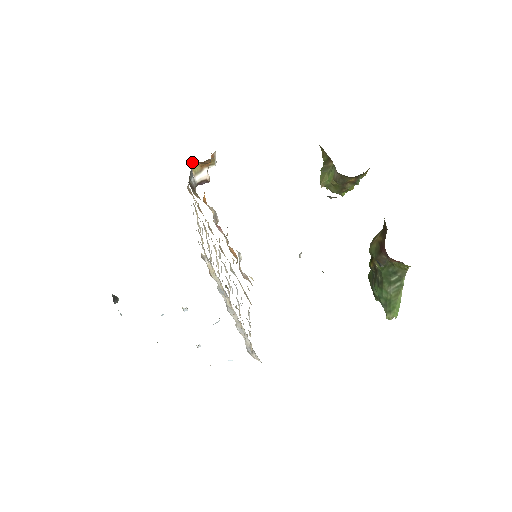
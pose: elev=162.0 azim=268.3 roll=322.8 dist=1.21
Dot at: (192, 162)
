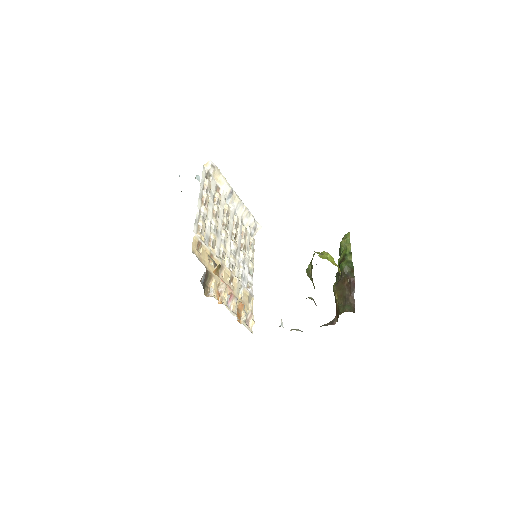
Dot at: occluded
